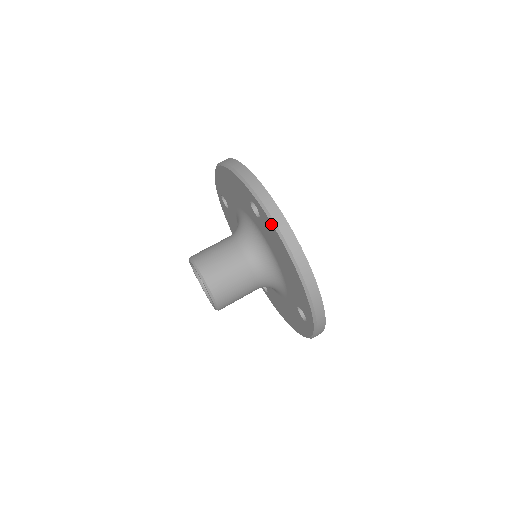
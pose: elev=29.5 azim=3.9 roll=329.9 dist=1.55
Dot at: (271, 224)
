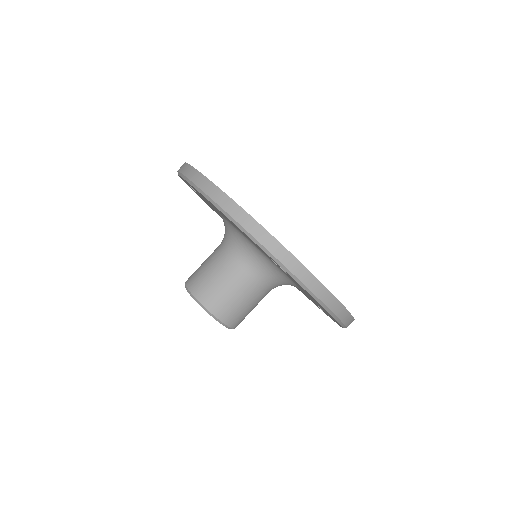
Dot at: occluded
